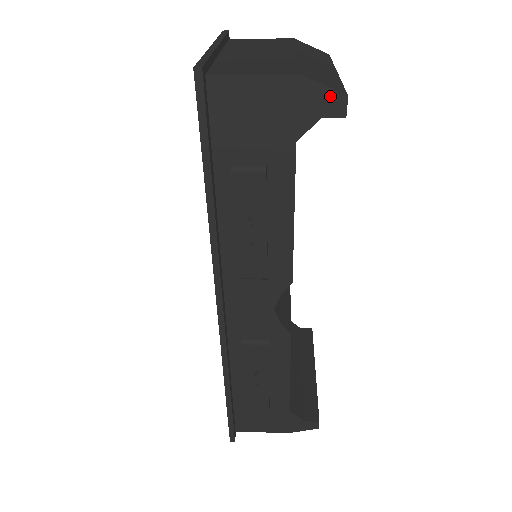
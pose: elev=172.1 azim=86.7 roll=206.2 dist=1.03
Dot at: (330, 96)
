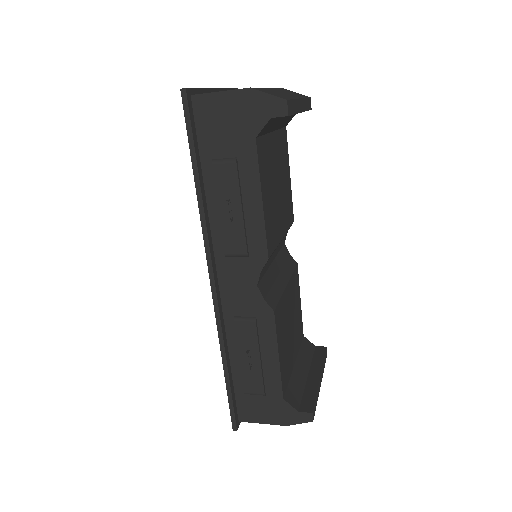
Dot at: (274, 101)
